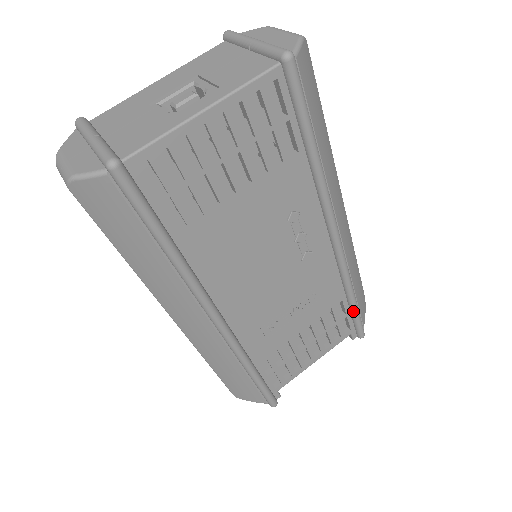
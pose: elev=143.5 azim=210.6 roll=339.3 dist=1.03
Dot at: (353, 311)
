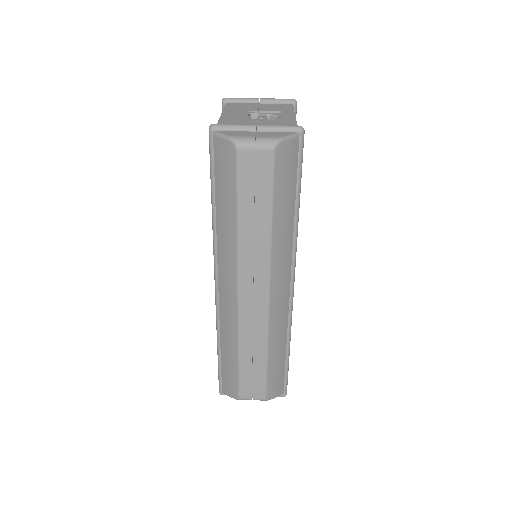
Dot at: occluded
